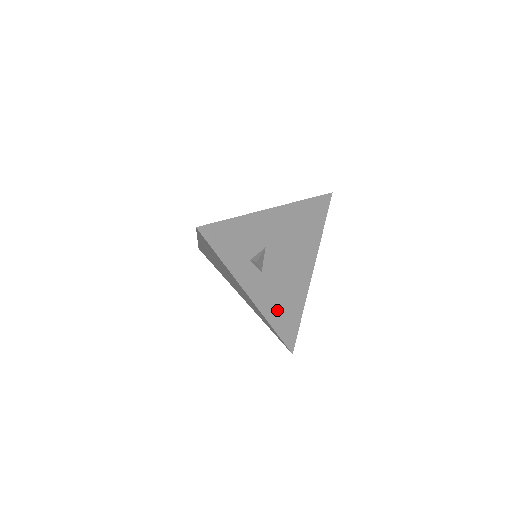
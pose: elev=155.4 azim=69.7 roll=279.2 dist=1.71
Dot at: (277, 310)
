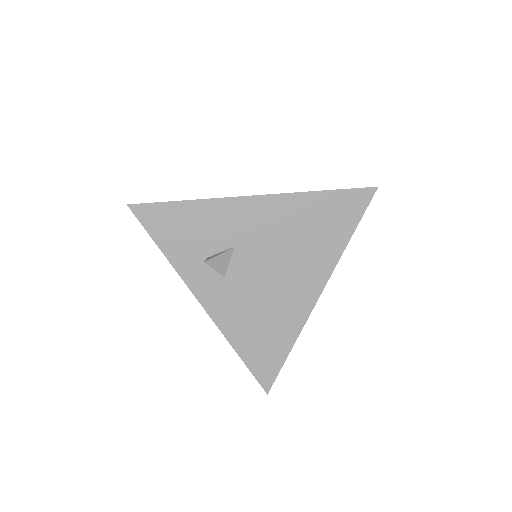
Dot at: (246, 331)
